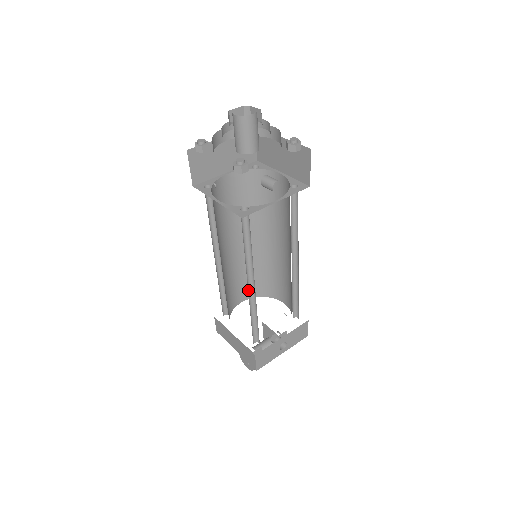
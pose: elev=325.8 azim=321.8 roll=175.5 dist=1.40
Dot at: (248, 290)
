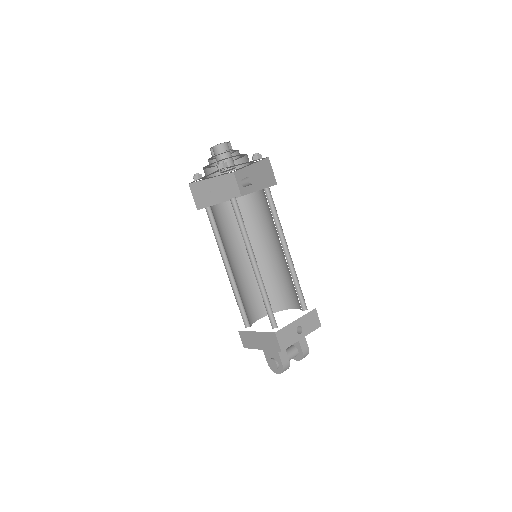
Dot at: occluded
